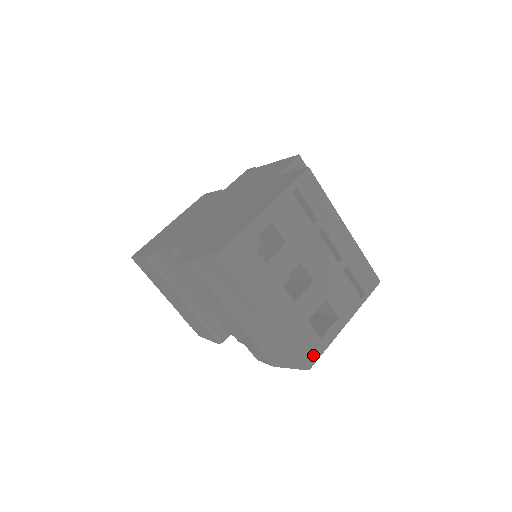
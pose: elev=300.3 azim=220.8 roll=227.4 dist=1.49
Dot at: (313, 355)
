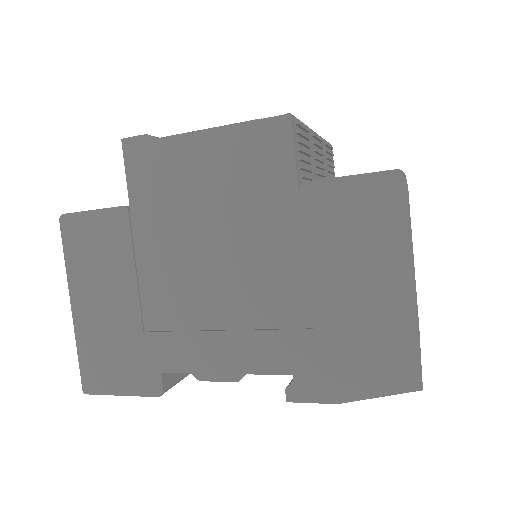
Dot at: occluded
